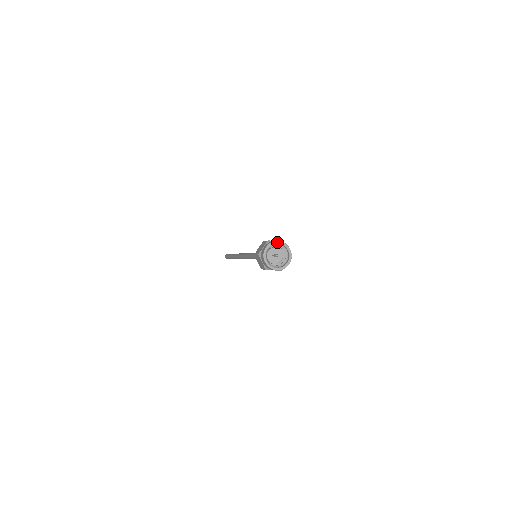
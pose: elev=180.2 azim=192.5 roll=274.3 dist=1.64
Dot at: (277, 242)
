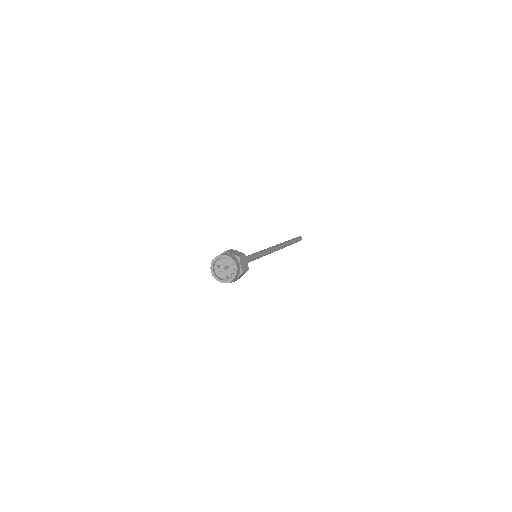
Dot at: (214, 260)
